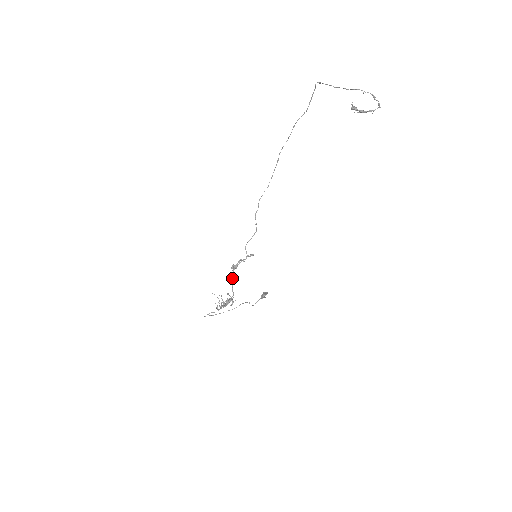
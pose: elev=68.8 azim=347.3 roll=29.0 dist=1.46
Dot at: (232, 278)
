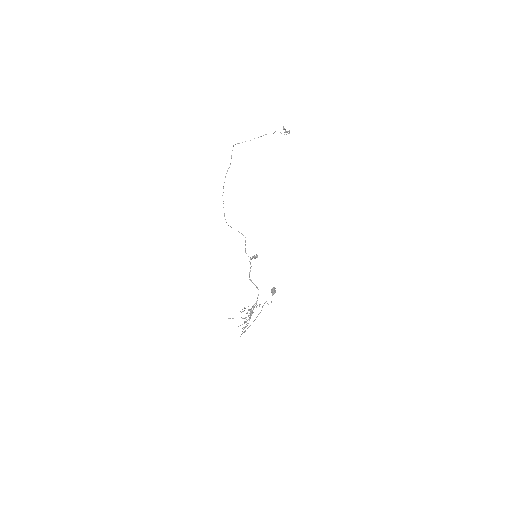
Dot at: (250, 279)
